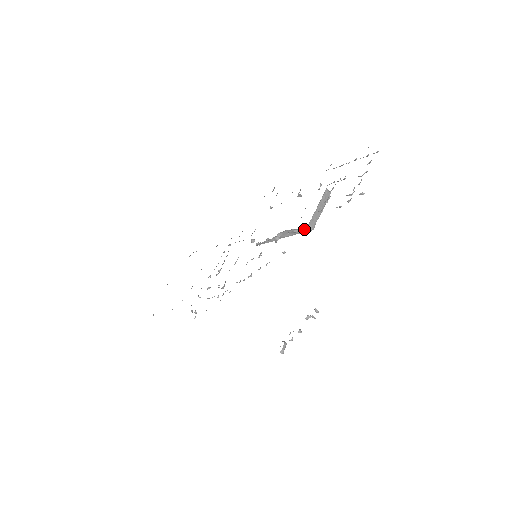
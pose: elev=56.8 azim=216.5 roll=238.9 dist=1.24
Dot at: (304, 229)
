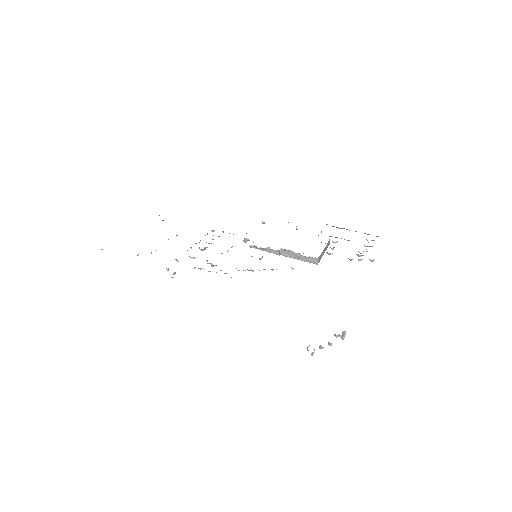
Dot at: (310, 259)
